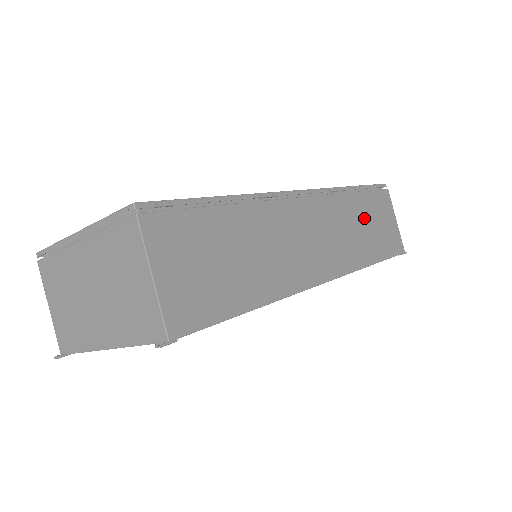
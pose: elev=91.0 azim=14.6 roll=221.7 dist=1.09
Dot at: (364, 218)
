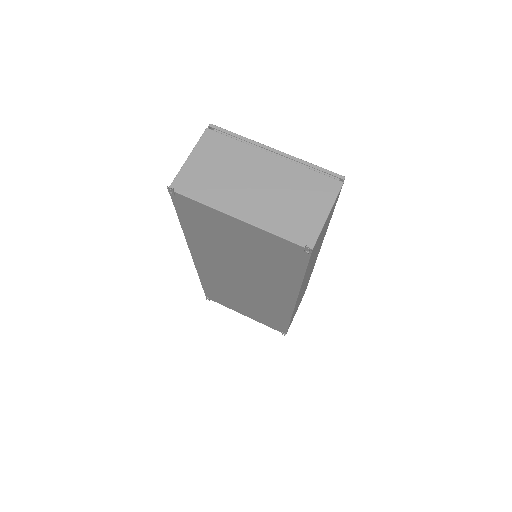
Dot at: occluded
